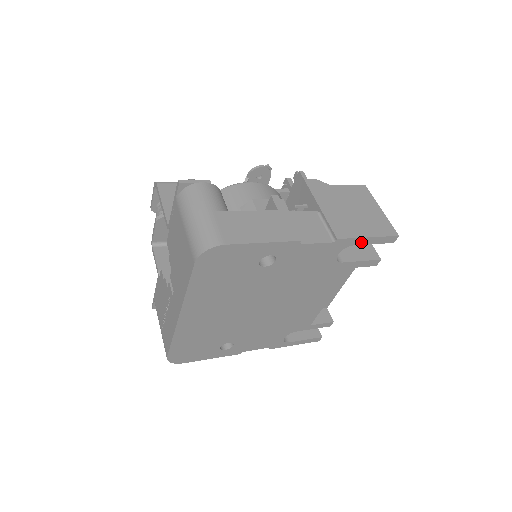
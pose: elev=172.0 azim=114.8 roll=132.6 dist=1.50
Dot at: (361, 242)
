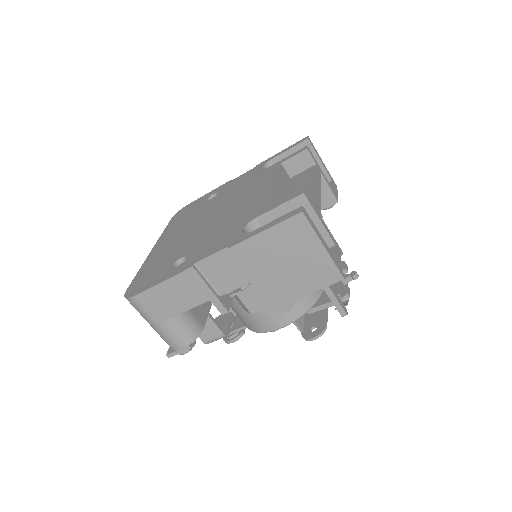
Dot at: (277, 155)
